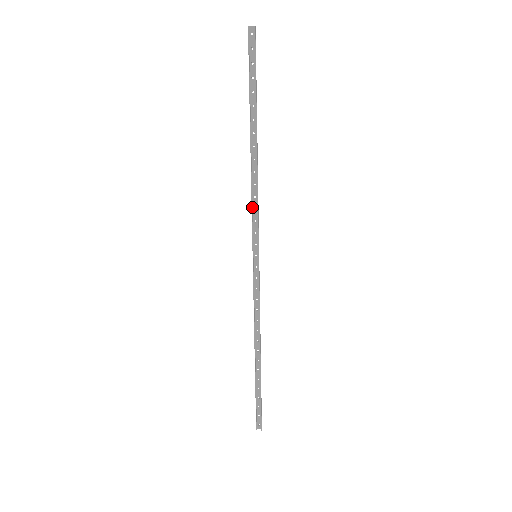
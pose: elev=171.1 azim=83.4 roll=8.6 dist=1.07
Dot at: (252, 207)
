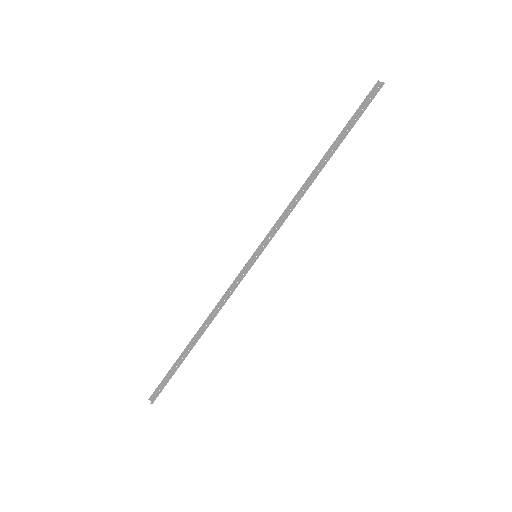
Dot at: (282, 216)
